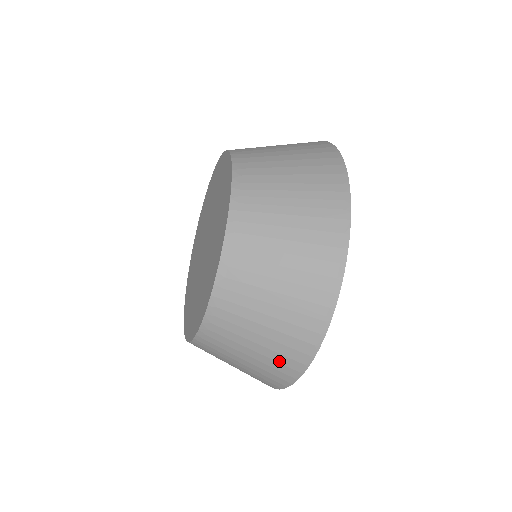
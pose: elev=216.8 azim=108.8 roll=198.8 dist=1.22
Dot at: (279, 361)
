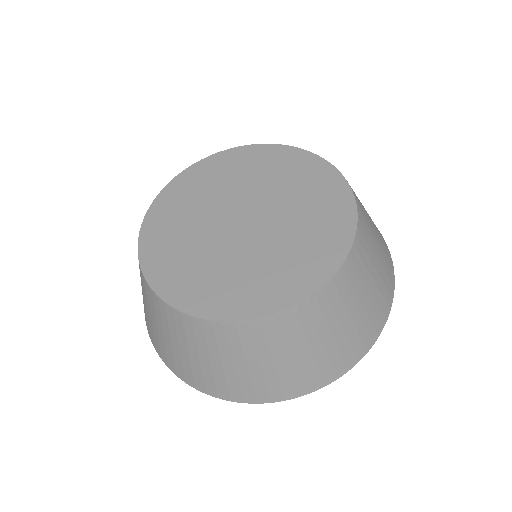
Dot at: (217, 381)
